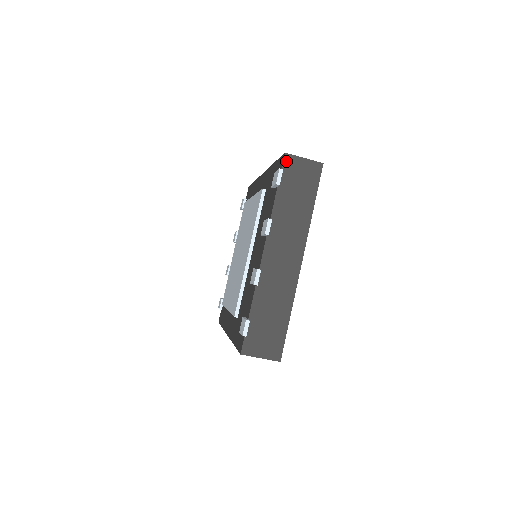
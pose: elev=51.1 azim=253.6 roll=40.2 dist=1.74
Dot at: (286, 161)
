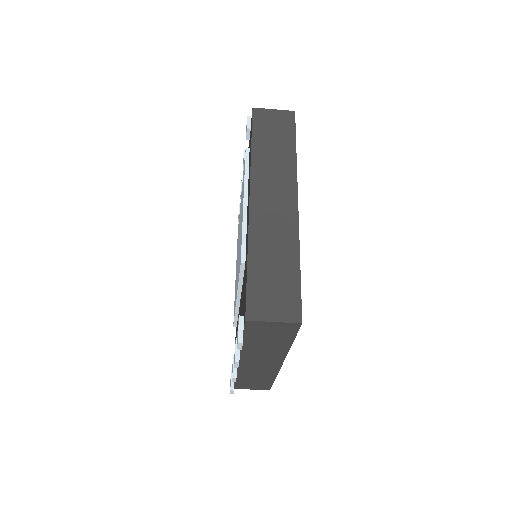
Dot at: (248, 325)
